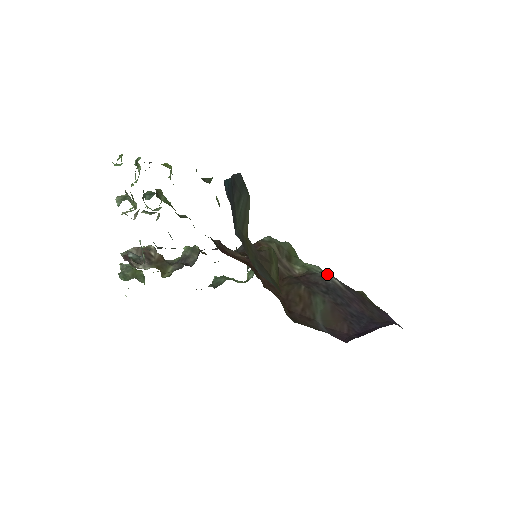
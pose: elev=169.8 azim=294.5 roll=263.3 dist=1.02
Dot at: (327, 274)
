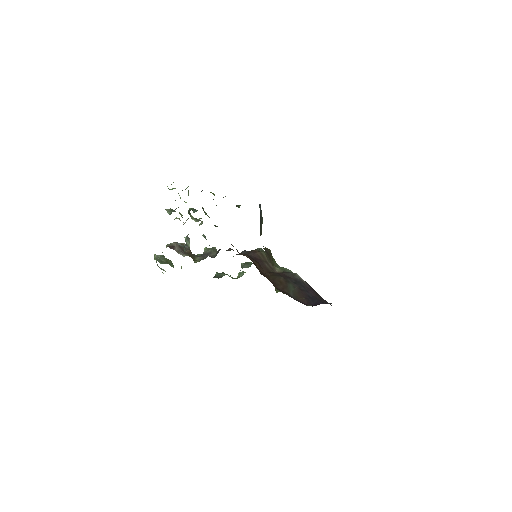
Dot at: (296, 273)
